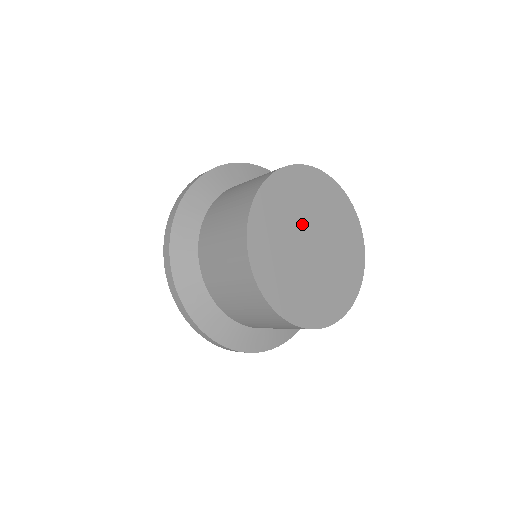
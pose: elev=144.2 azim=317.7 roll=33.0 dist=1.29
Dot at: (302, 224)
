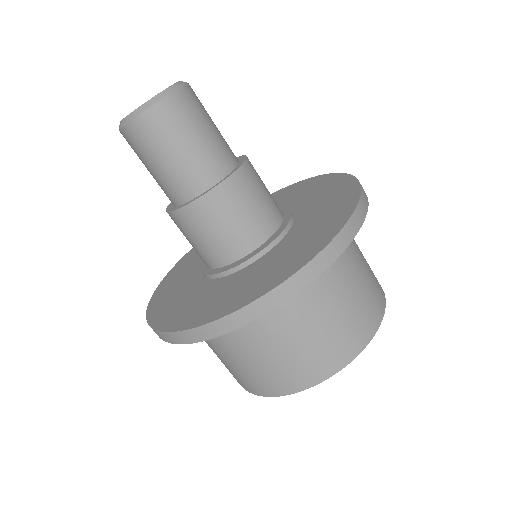
Dot at: occluded
